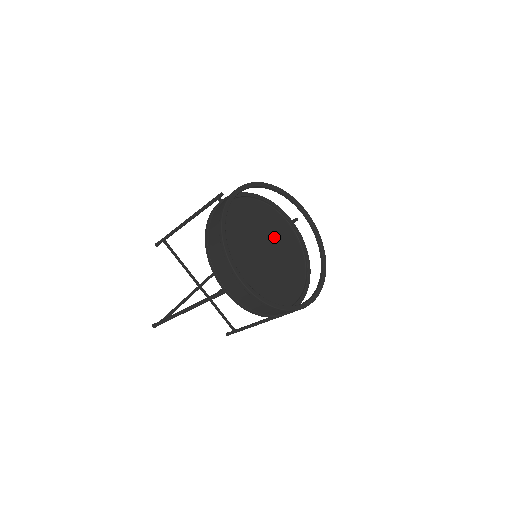
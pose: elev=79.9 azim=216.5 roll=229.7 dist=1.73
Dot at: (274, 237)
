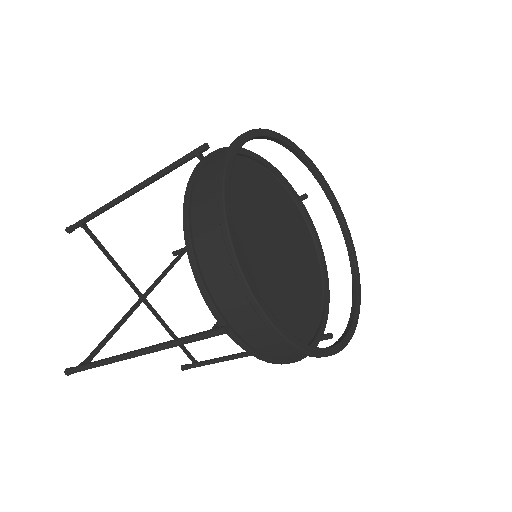
Dot at: (280, 224)
